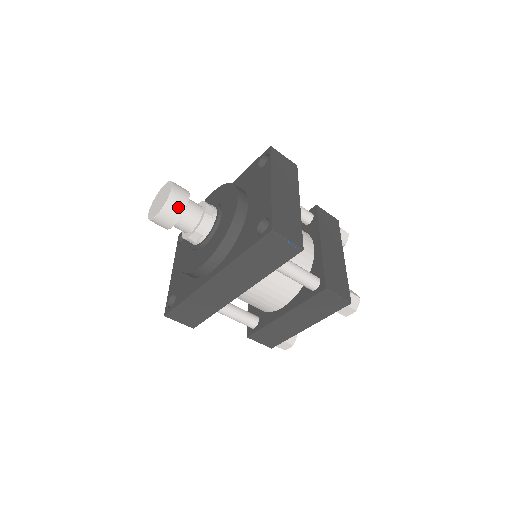
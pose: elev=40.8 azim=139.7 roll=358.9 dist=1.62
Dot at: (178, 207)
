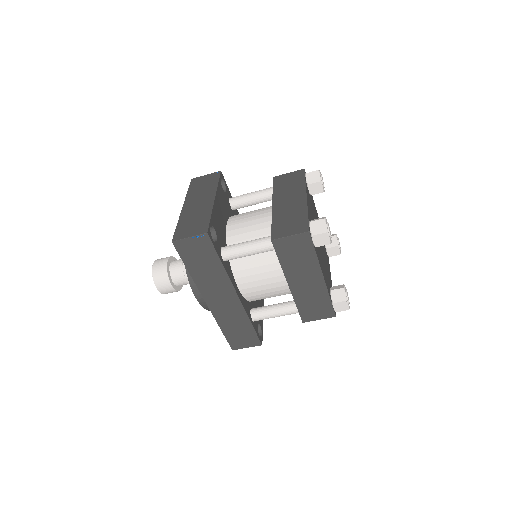
Dot at: (162, 273)
